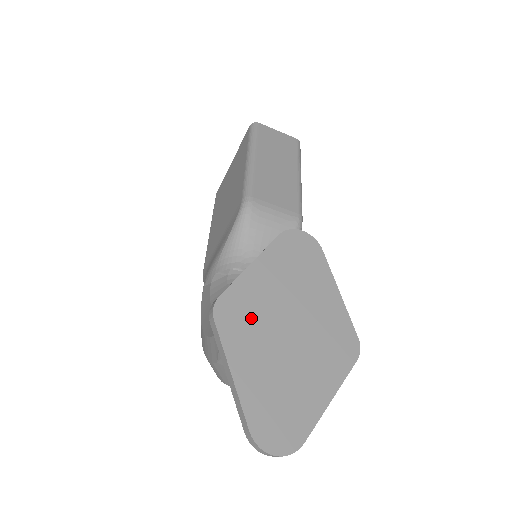
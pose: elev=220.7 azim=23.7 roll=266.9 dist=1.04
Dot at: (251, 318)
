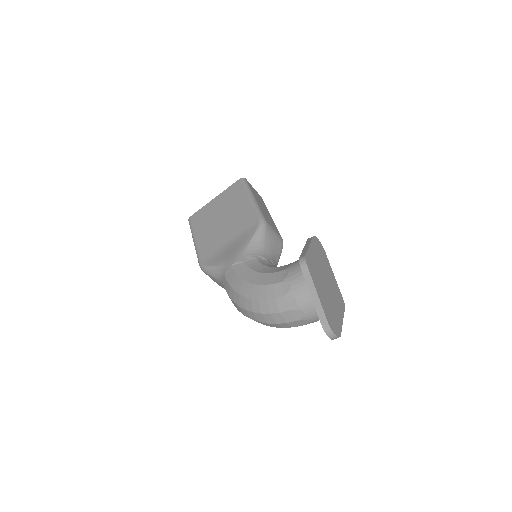
Dot at: (316, 271)
